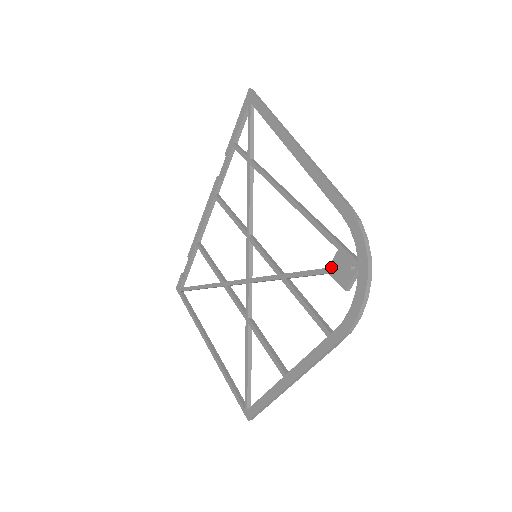
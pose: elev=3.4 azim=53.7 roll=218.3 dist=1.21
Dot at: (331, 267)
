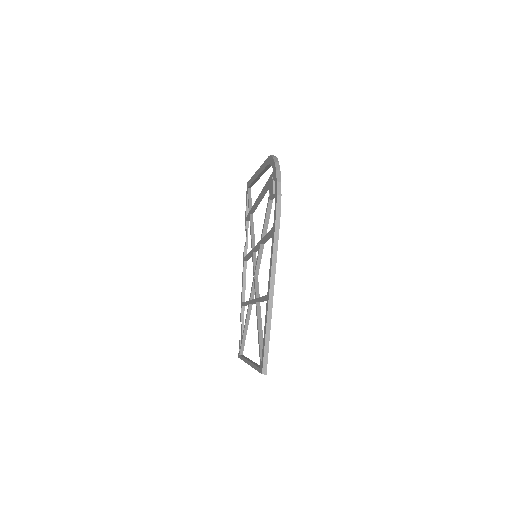
Dot at: (269, 194)
